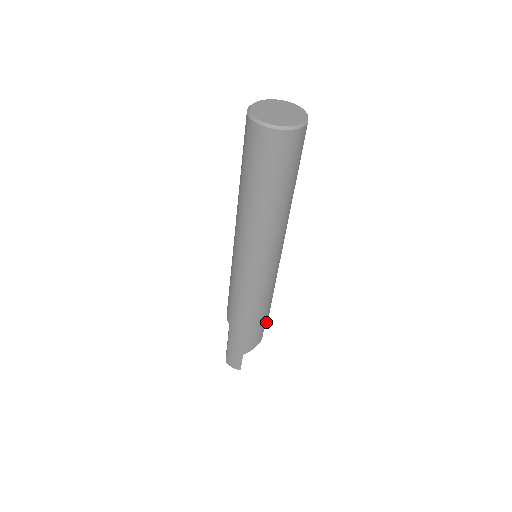
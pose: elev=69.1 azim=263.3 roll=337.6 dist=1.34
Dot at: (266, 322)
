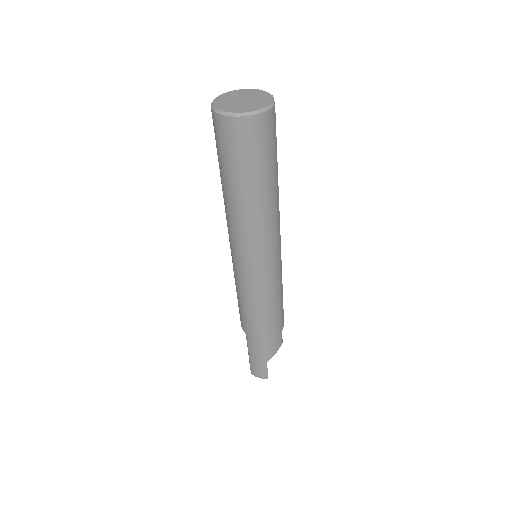
Dot at: (282, 323)
